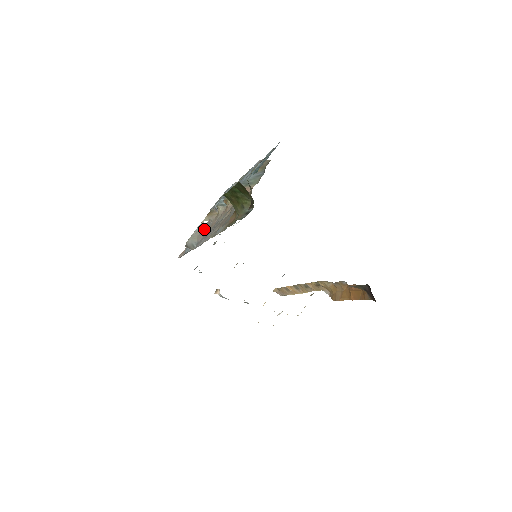
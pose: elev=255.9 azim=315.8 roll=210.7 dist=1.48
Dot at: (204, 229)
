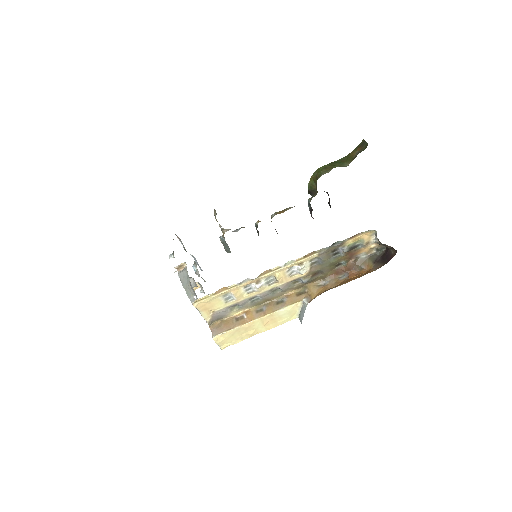
Dot at: occluded
